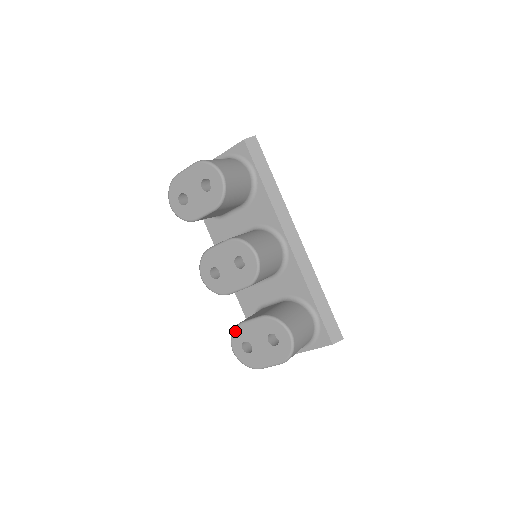
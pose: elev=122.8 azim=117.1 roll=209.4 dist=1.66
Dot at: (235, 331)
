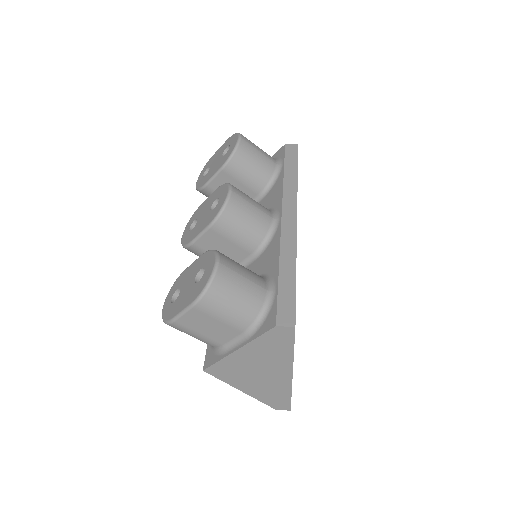
Dot at: (176, 280)
